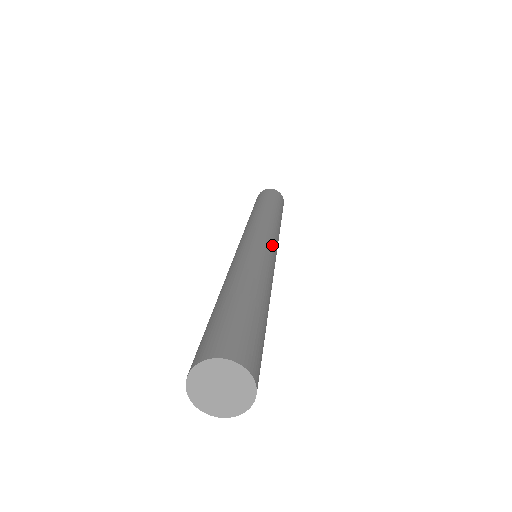
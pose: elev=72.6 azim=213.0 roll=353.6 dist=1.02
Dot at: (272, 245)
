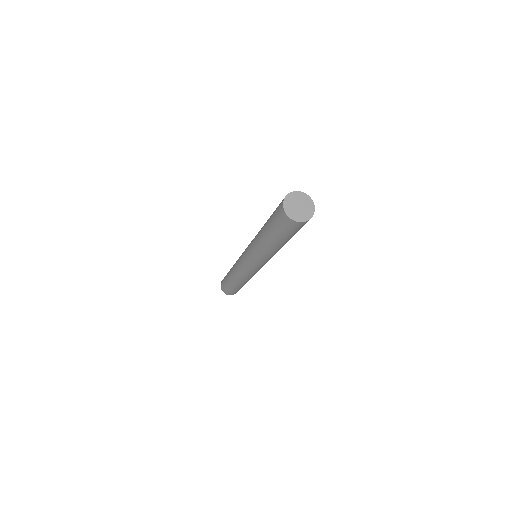
Dot at: occluded
